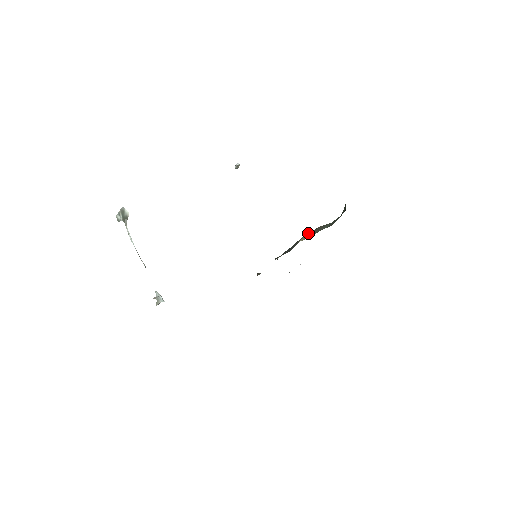
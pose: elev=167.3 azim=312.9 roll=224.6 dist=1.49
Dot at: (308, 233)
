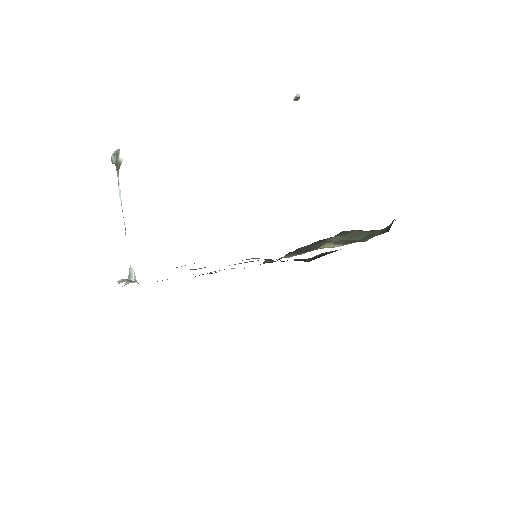
Dot at: (336, 237)
